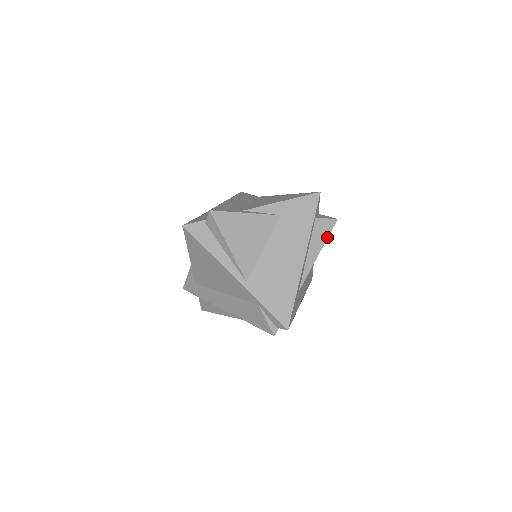
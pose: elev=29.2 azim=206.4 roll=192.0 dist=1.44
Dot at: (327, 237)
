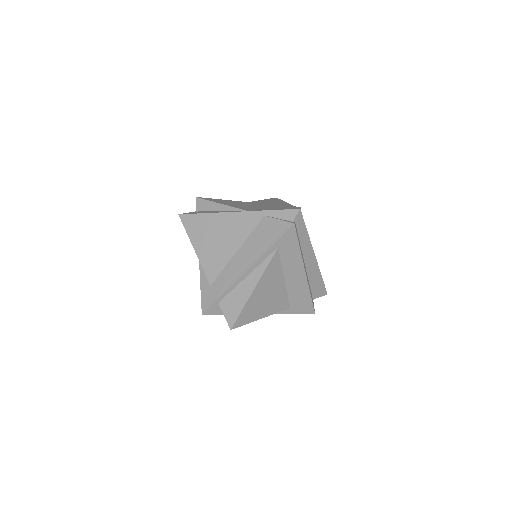
Dot at: occluded
